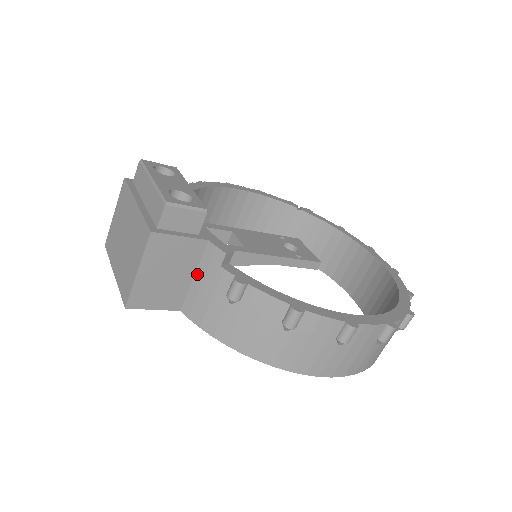
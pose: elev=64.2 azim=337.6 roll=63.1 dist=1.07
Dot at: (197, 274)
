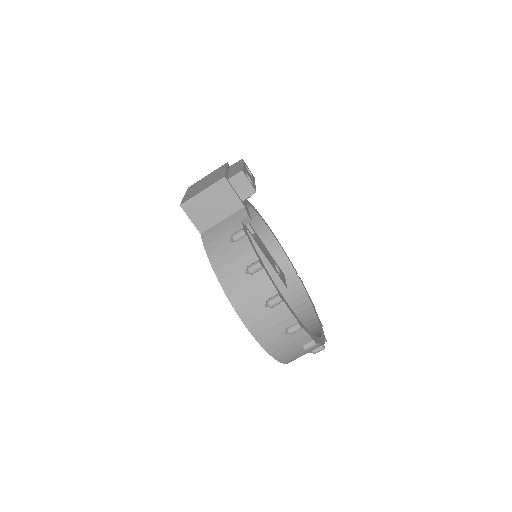
Dot at: (225, 220)
